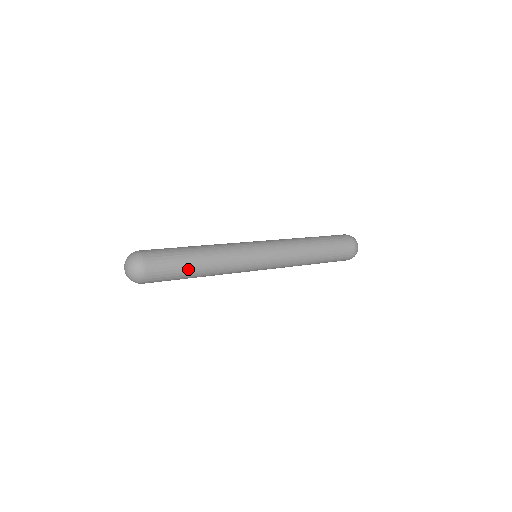
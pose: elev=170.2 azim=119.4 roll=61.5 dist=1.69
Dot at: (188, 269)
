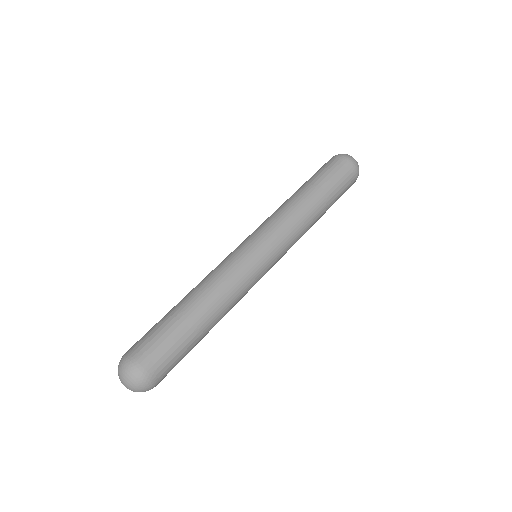
Dot at: (197, 339)
